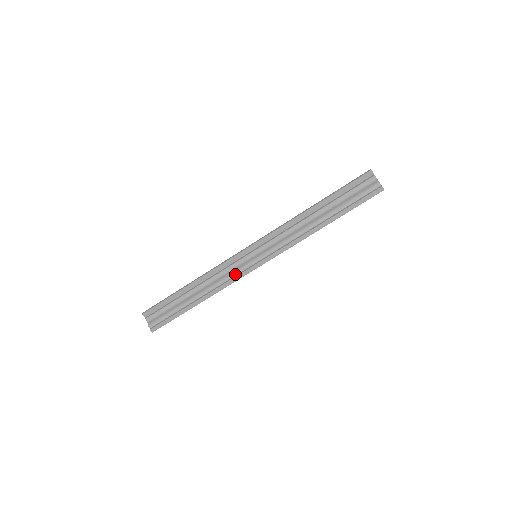
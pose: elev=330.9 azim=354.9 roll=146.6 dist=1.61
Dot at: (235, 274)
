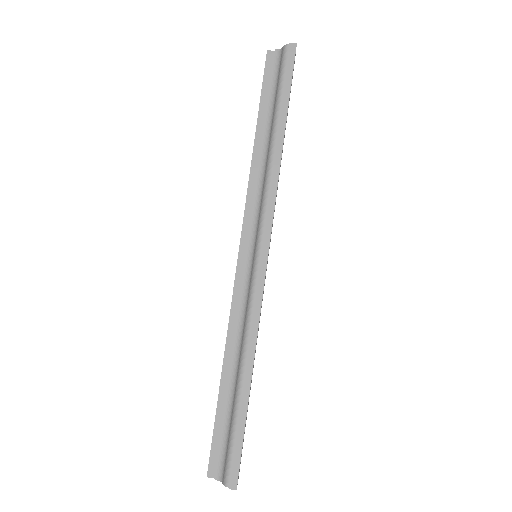
Dot at: (252, 299)
